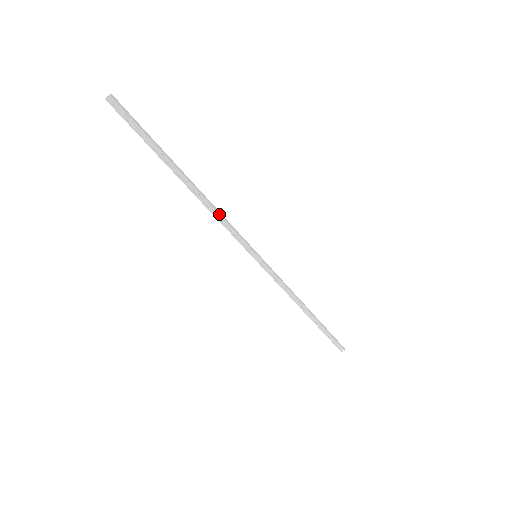
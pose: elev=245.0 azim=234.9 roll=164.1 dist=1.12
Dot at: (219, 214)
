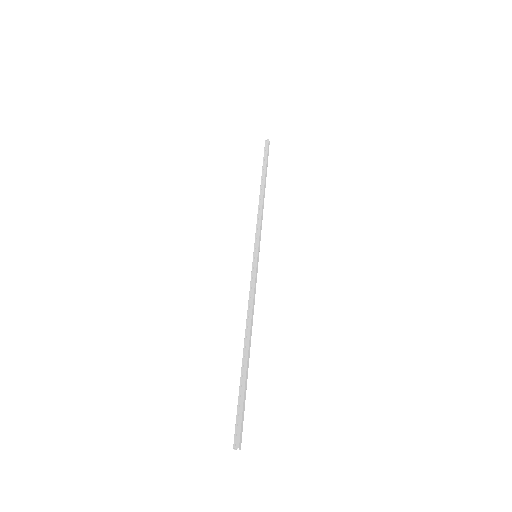
Dot at: occluded
